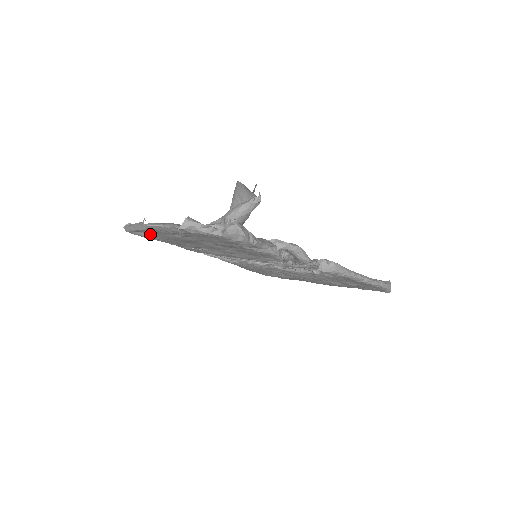
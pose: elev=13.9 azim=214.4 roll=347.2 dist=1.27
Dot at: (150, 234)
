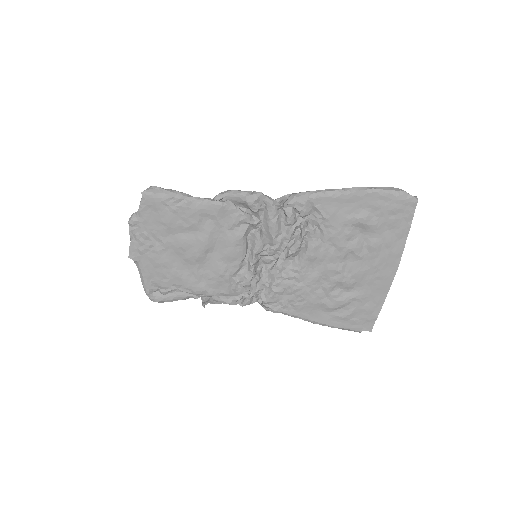
Dot at: (155, 279)
